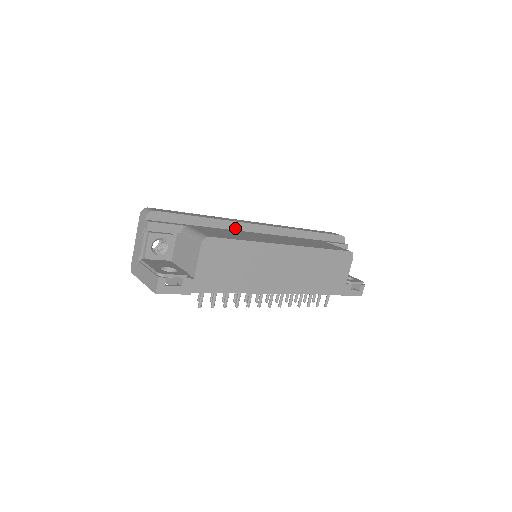
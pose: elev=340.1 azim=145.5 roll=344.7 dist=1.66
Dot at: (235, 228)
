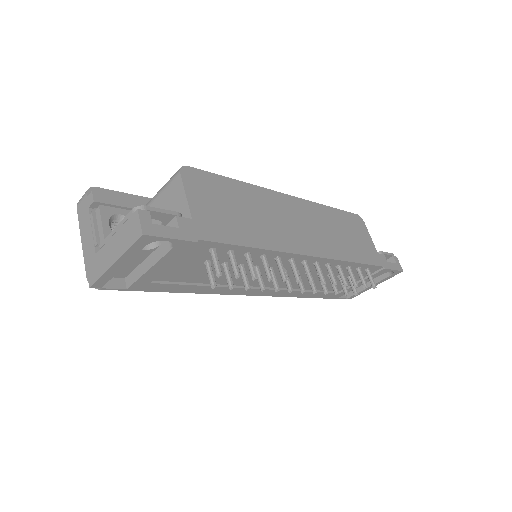
Dot at: occluded
